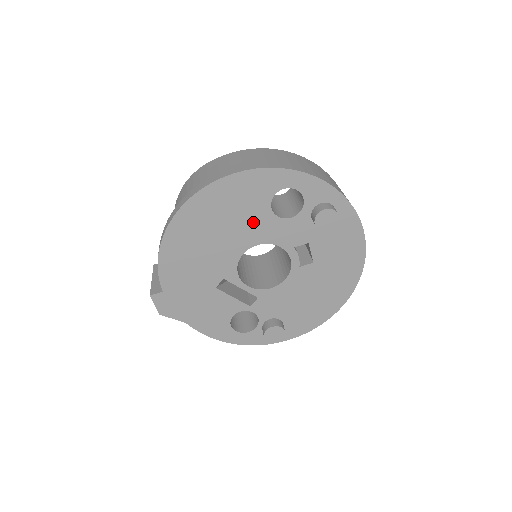
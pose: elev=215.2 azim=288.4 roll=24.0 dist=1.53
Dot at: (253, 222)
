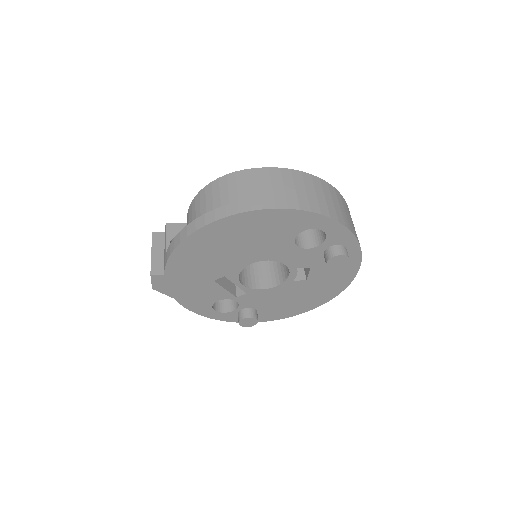
Dot at: (273, 245)
